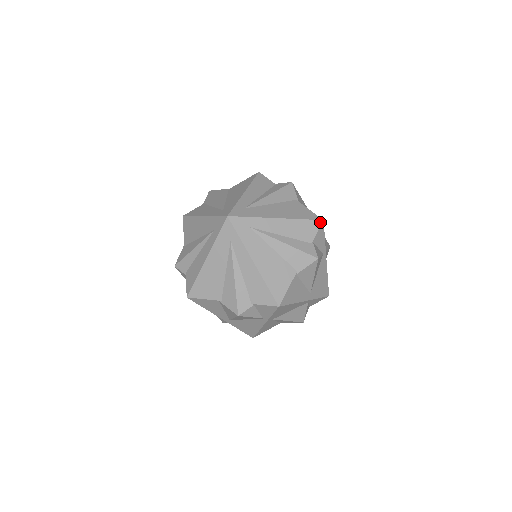
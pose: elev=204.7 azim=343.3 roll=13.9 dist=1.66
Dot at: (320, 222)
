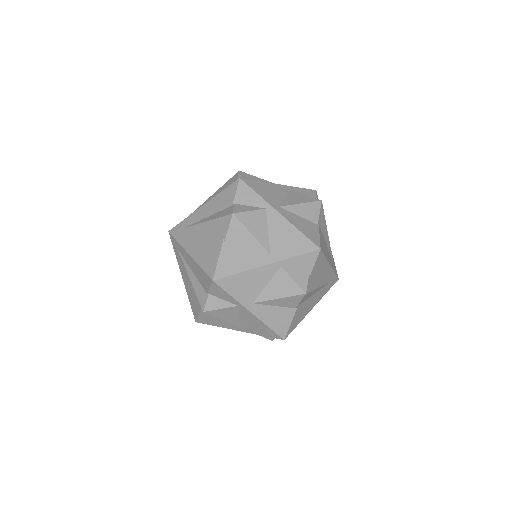
Dot at: (237, 182)
